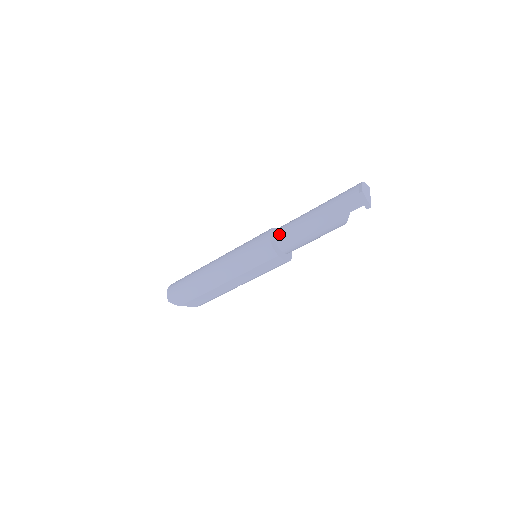
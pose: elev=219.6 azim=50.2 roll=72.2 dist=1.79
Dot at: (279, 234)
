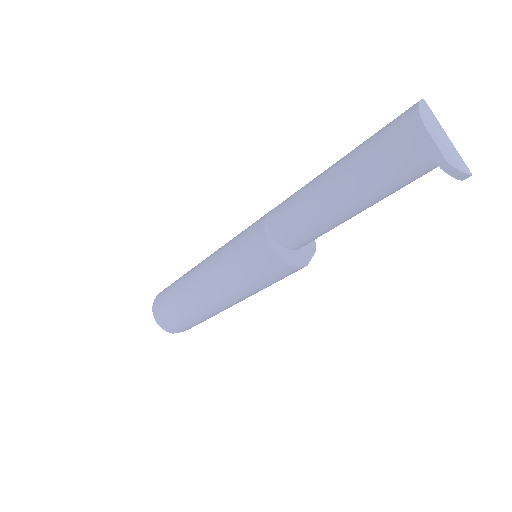
Dot at: (287, 241)
